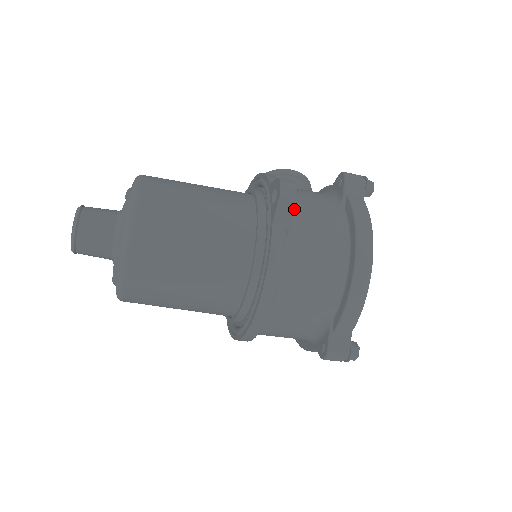
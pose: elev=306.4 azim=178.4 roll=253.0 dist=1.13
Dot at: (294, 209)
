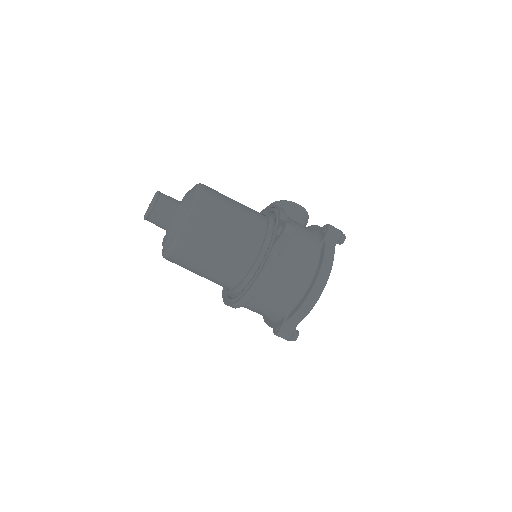
Dot at: occluded
